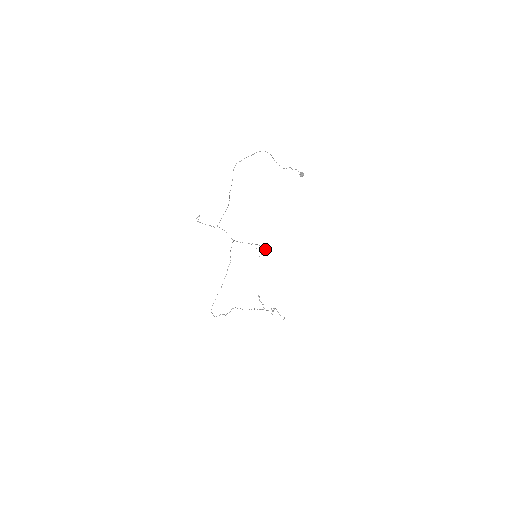
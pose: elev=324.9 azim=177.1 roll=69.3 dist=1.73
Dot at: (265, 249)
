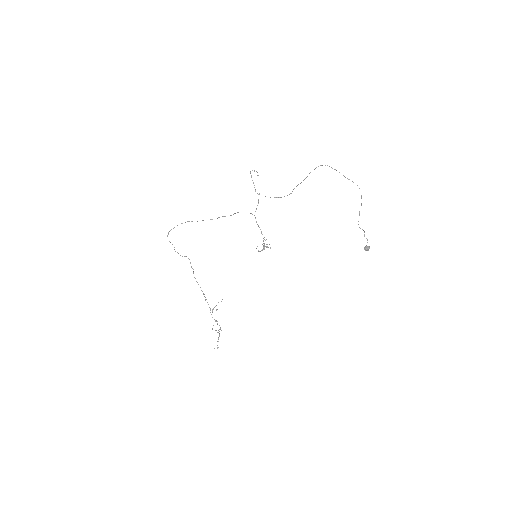
Dot at: (265, 246)
